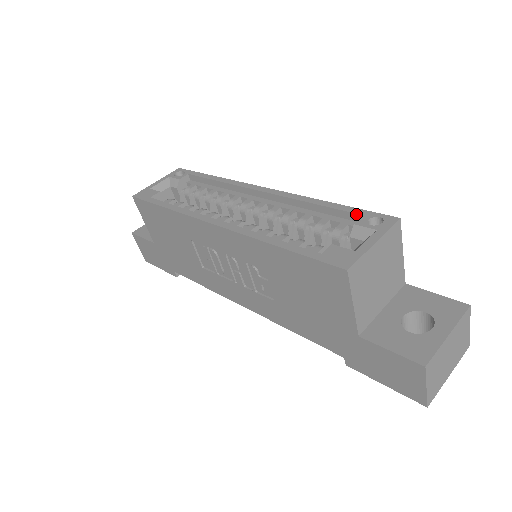
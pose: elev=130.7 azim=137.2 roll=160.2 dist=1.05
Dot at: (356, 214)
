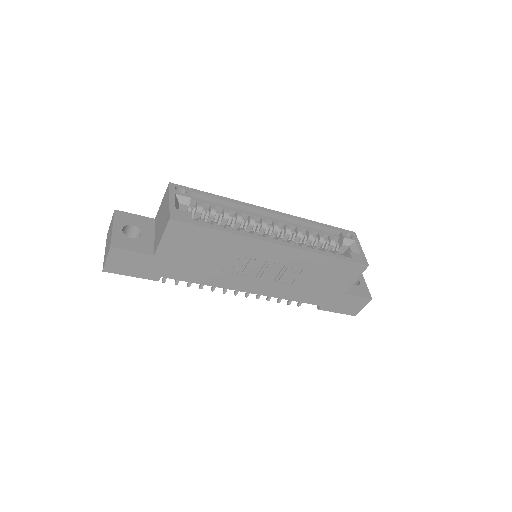
Dot at: (337, 231)
